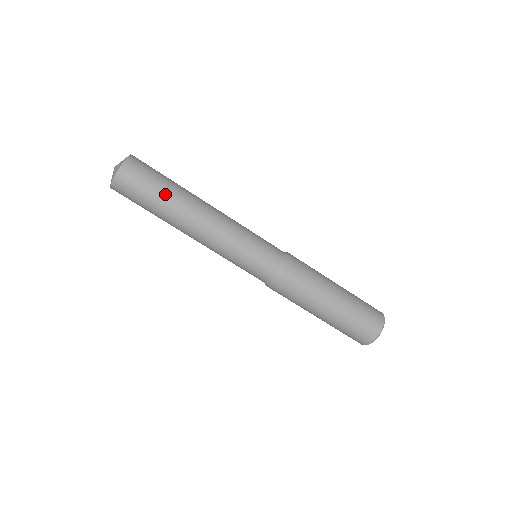
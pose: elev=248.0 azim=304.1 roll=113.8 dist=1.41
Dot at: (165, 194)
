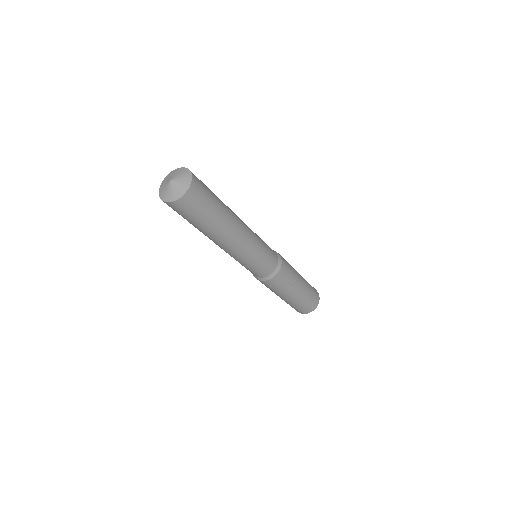
Dot at: (196, 226)
